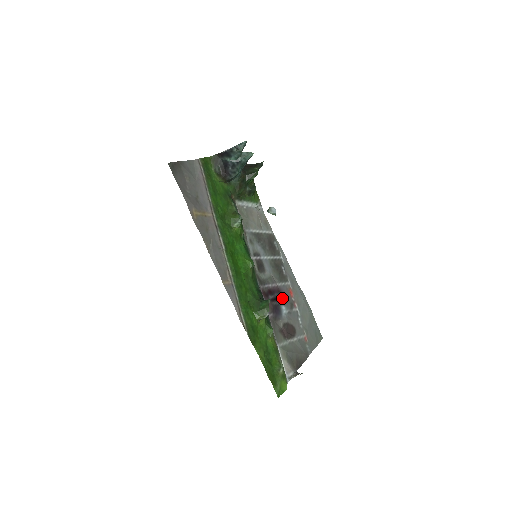
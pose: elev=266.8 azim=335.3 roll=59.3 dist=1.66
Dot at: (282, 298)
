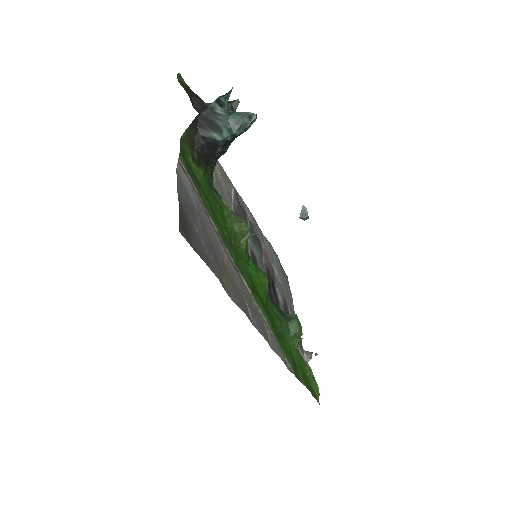
Dot at: (272, 277)
